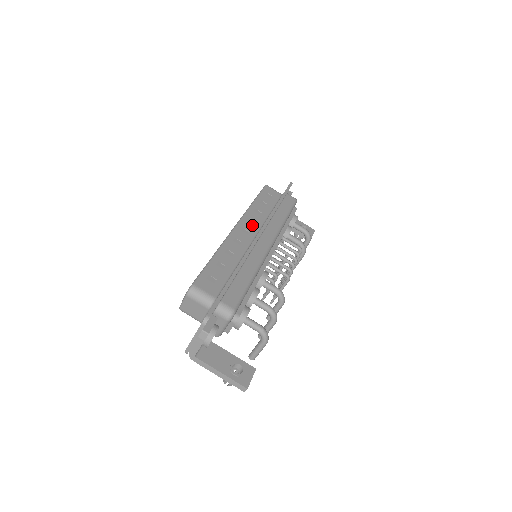
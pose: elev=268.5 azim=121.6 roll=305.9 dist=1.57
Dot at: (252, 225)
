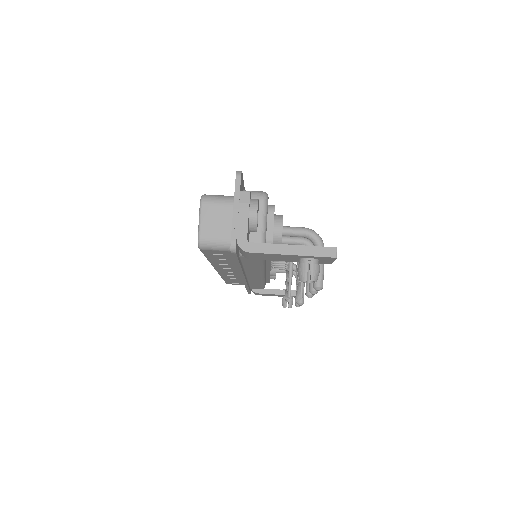
Dot at: occluded
